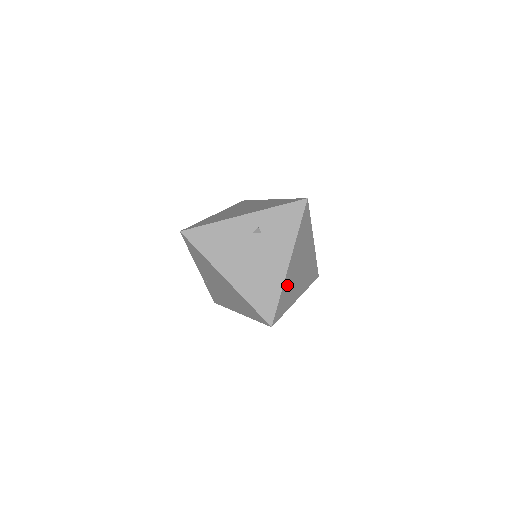
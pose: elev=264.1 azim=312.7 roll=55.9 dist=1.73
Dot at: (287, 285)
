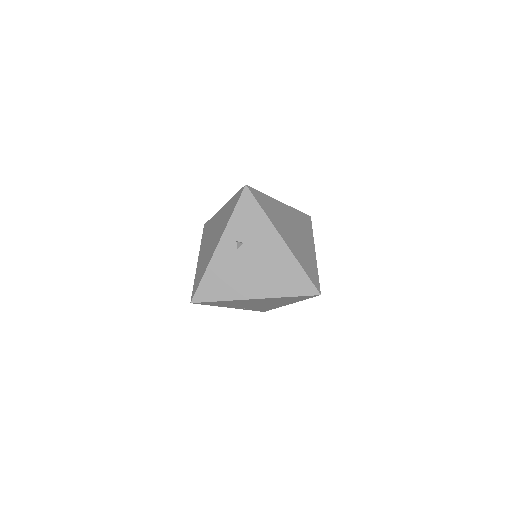
Dot at: (299, 256)
